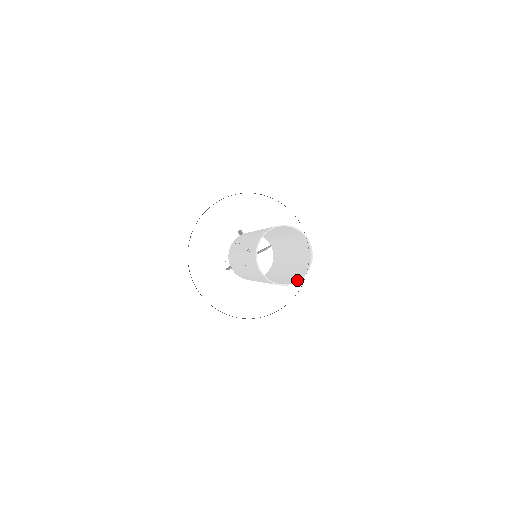
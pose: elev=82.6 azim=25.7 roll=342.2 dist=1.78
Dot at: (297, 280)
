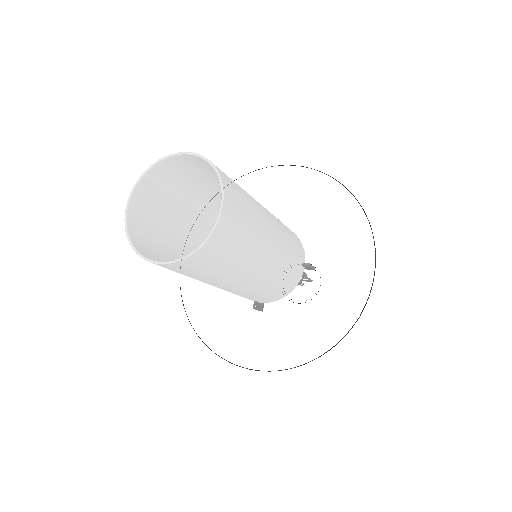
Dot at: occluded
